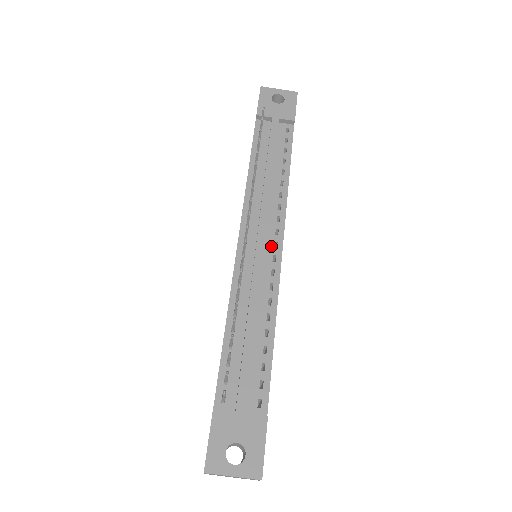
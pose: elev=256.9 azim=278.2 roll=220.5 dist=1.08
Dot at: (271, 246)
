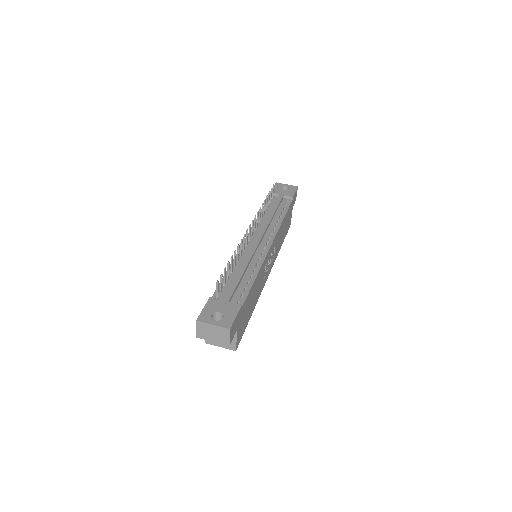
Dot at: (264, 243)
